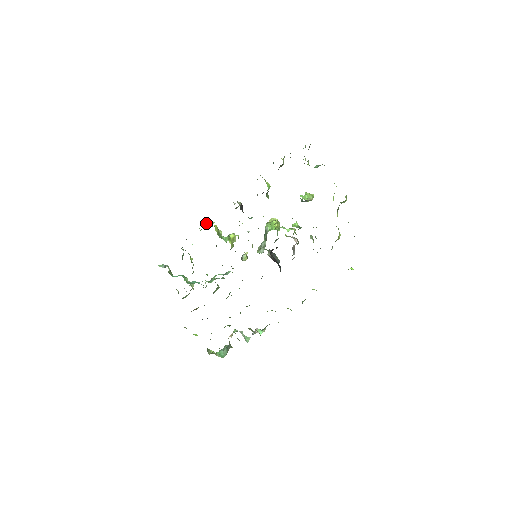
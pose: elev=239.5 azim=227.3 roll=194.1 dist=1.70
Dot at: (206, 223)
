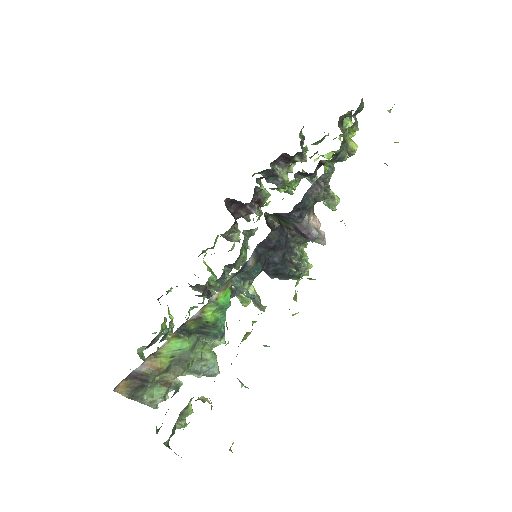
Dot at: occluded
